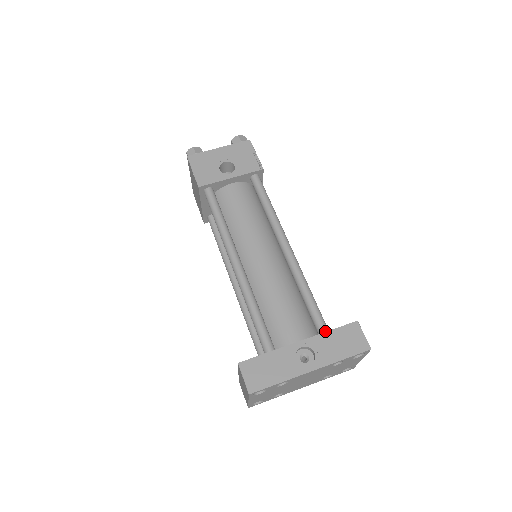
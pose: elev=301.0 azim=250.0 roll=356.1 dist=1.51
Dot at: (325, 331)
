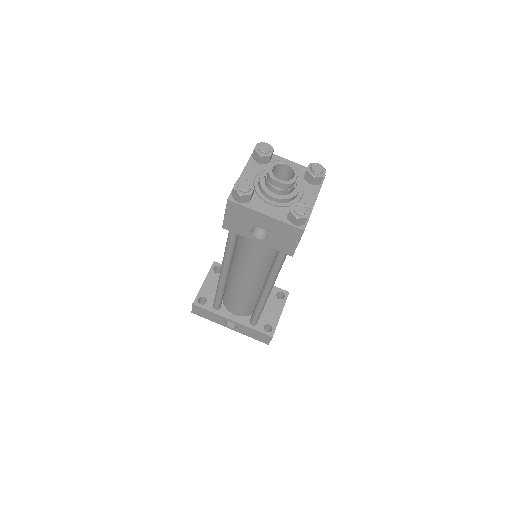
Dot at: (253, 325)
